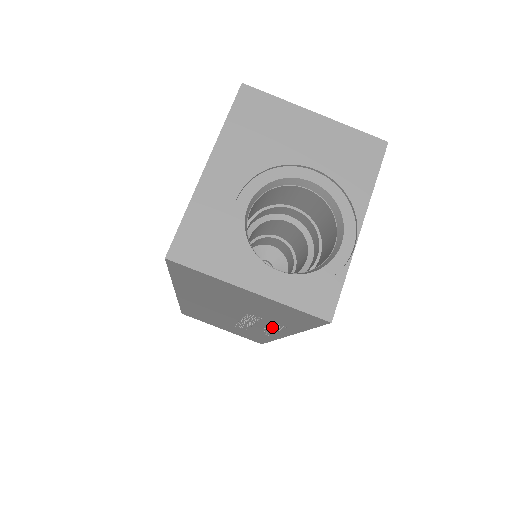
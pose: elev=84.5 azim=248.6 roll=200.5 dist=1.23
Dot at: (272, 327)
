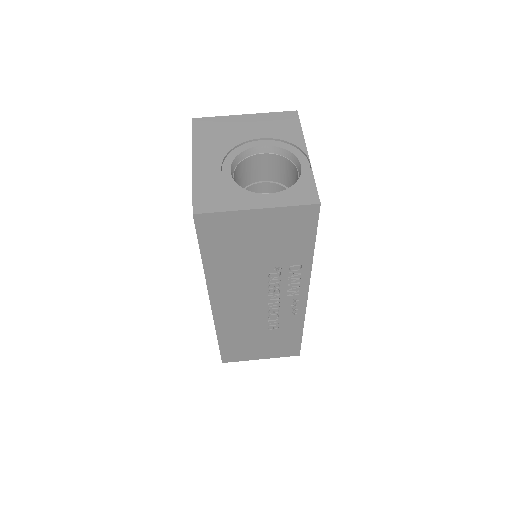
Dot at: (293, 282)
